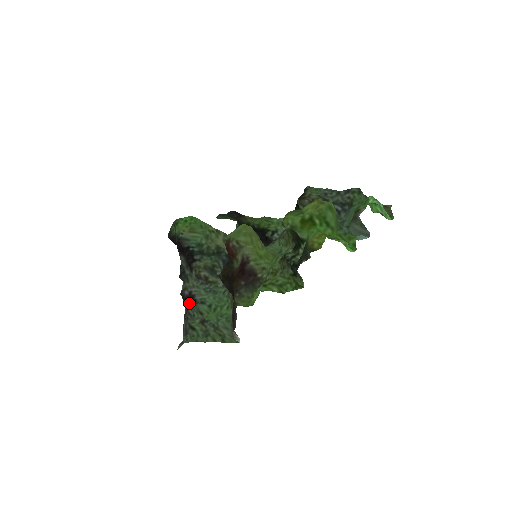
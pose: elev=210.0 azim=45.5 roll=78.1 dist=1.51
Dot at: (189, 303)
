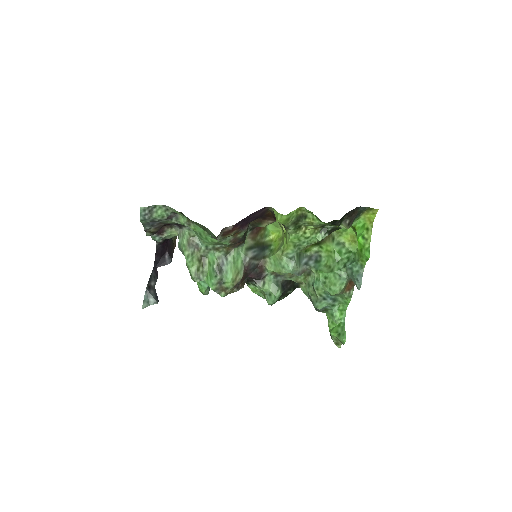
Dot at: occluded
